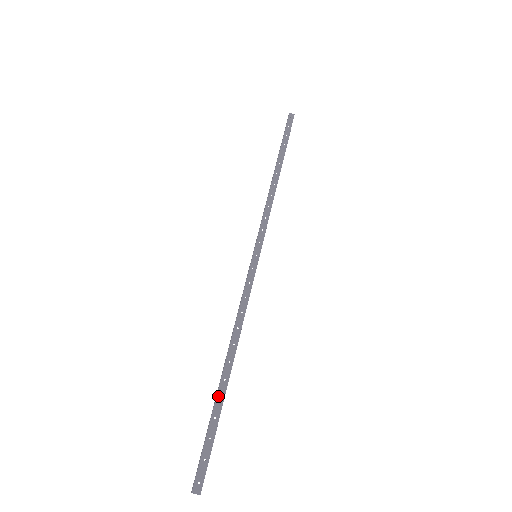
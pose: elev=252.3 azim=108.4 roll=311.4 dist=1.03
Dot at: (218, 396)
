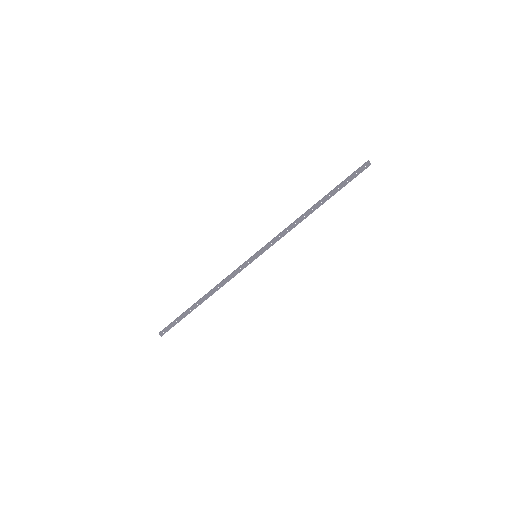
Dot at: (190, 309)
